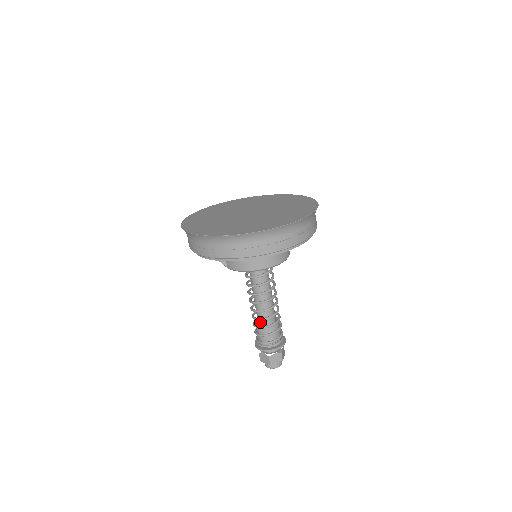
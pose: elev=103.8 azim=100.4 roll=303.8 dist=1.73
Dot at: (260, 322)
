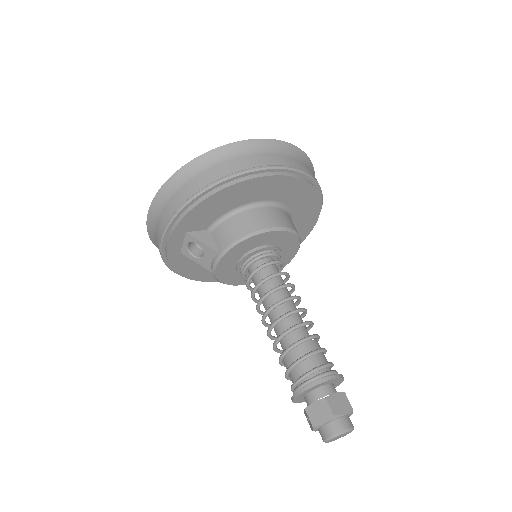
Dot at: (290, 344)
